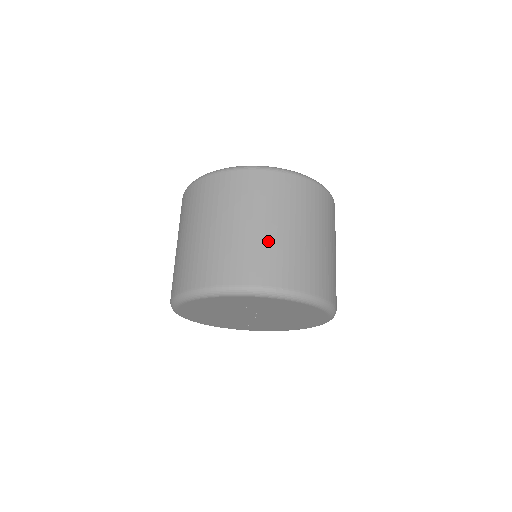
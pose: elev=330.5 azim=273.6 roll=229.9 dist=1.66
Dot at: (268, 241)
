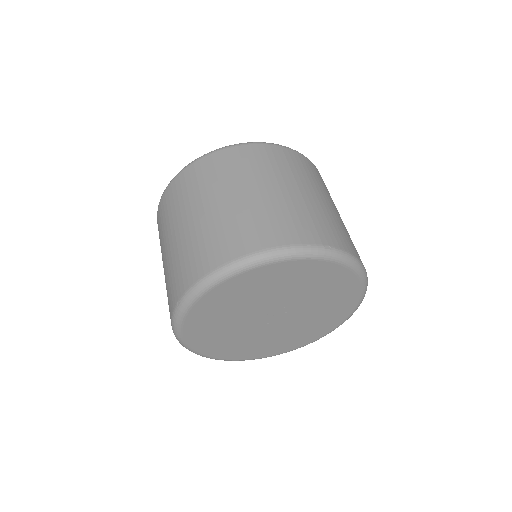
Dot at: (297, 203)
